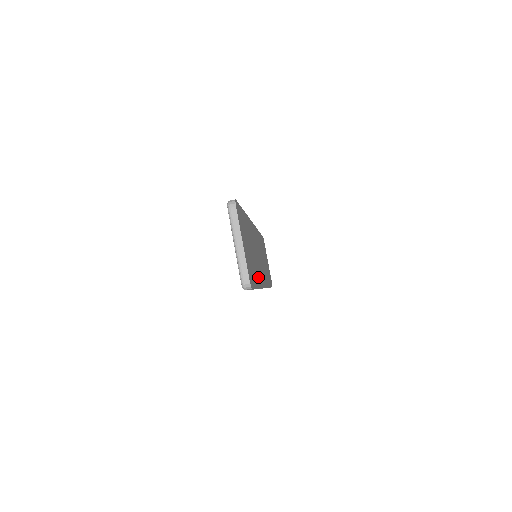
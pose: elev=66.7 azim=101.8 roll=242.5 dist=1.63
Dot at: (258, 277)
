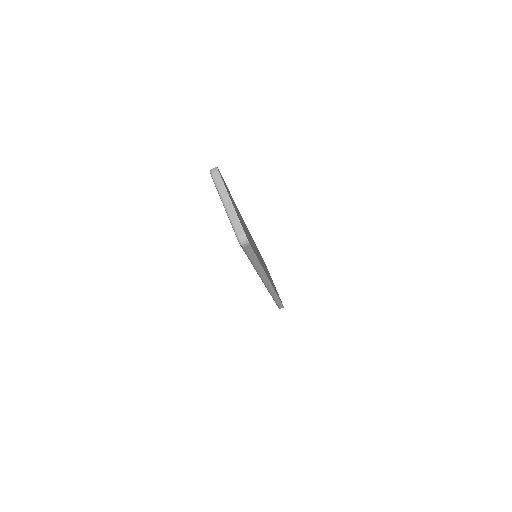
Dot at: occluded
